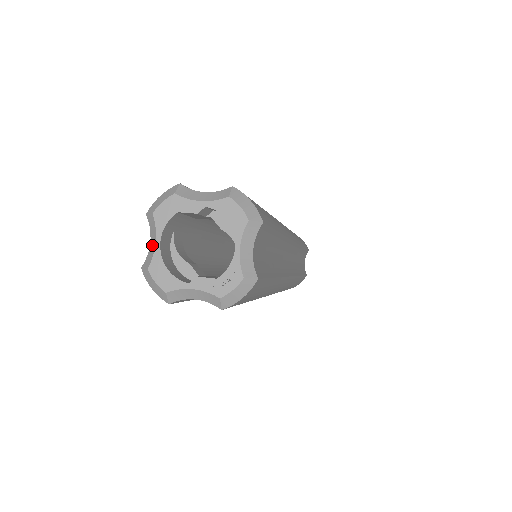
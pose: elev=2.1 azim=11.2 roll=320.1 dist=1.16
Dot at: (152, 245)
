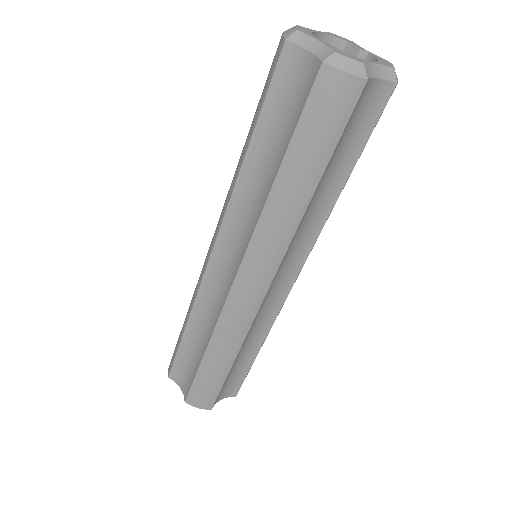
Dot at: occluded
